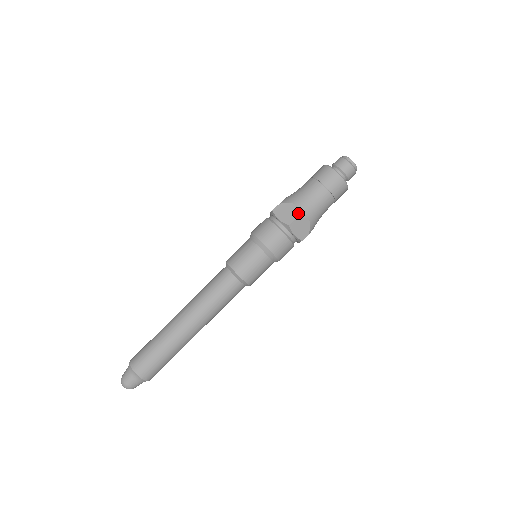
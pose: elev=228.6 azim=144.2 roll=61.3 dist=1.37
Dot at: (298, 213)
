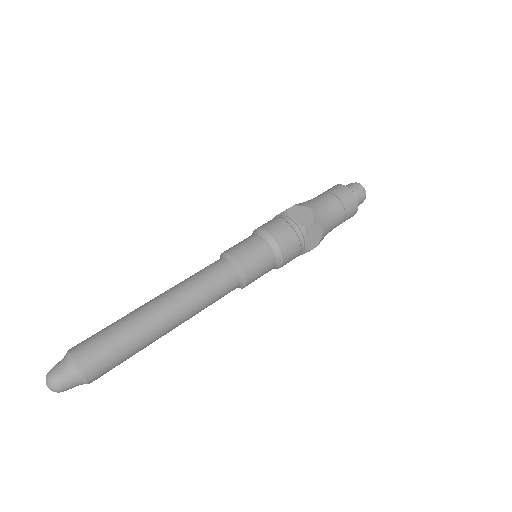
Dot at: (321, 240)
